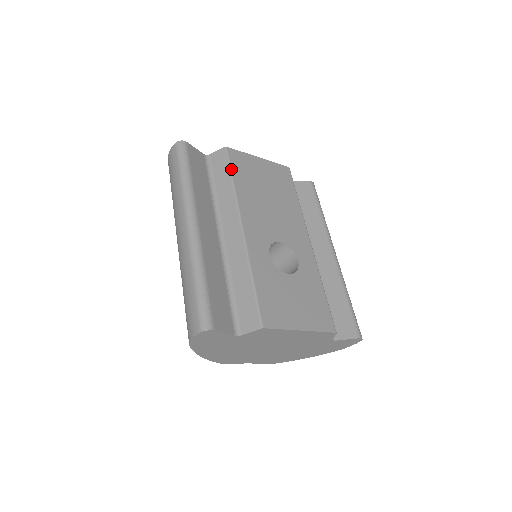
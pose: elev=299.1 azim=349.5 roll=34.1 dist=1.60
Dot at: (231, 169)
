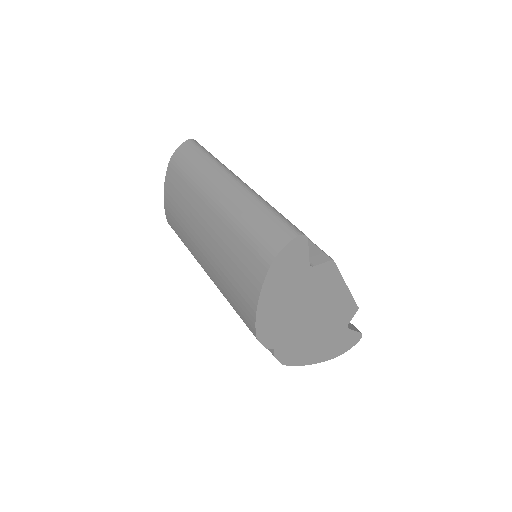
Dot at: occluded
